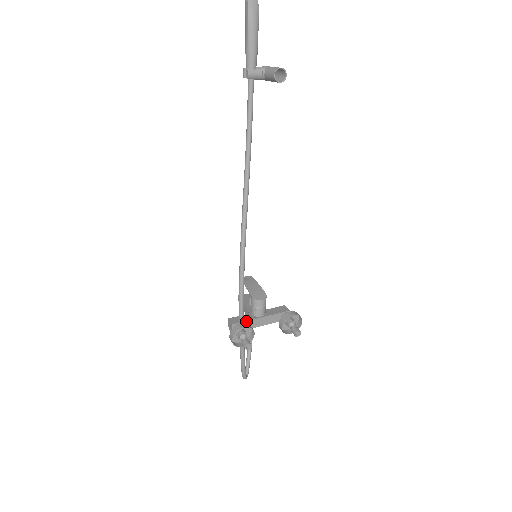
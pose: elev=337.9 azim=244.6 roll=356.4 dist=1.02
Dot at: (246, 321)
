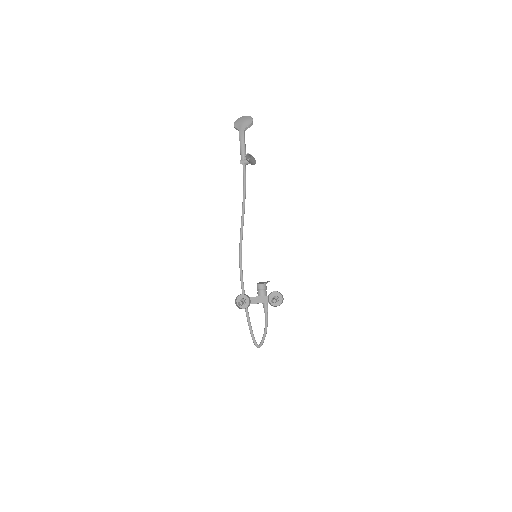
Dot at: (250, 297)
